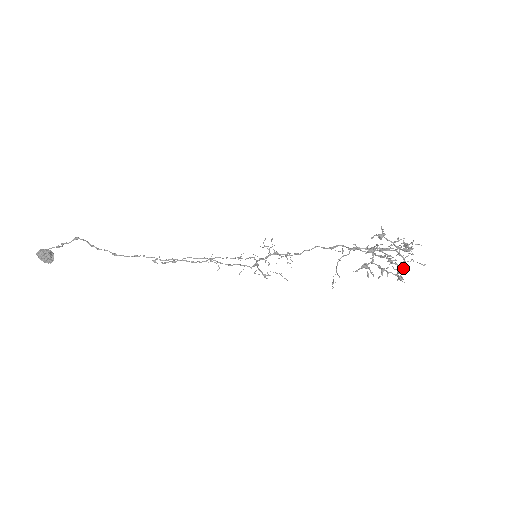
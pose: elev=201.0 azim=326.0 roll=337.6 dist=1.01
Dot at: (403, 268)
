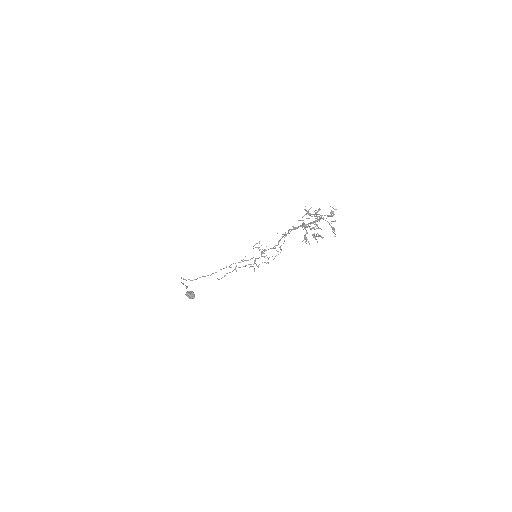
Dot at: (333, 229)
